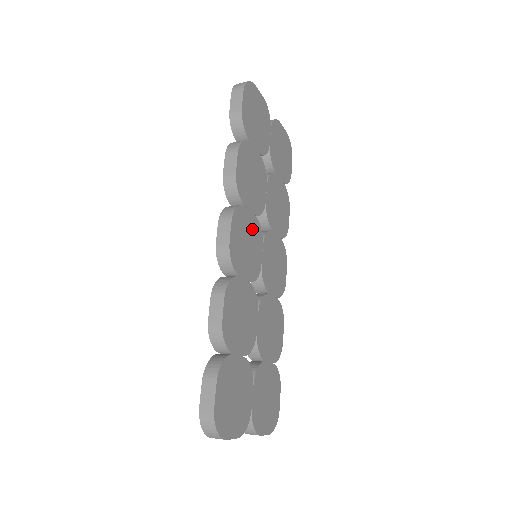
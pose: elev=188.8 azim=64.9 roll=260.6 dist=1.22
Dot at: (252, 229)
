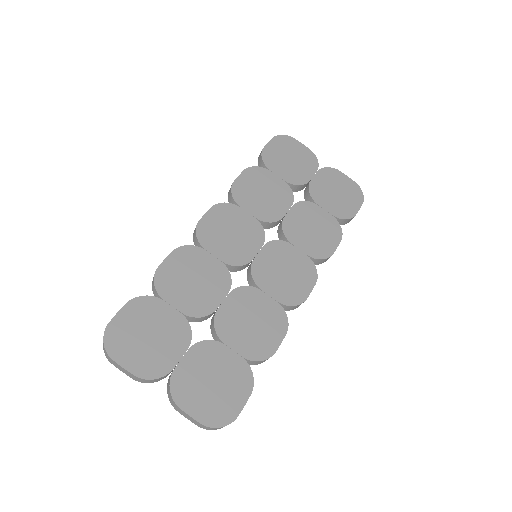
Dot at: (246, 227)
